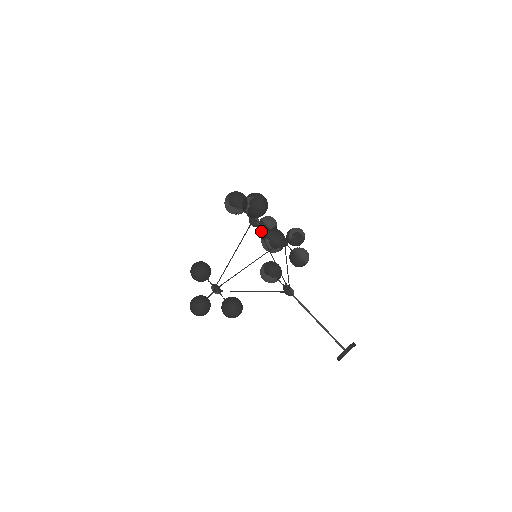
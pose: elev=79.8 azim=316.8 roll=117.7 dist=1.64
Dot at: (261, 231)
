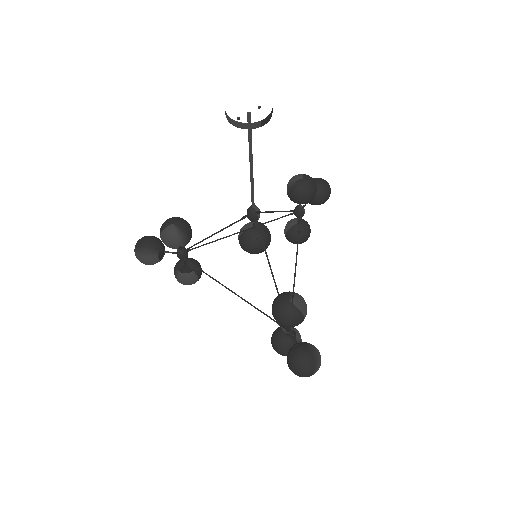
Dot at: (274, 331)
